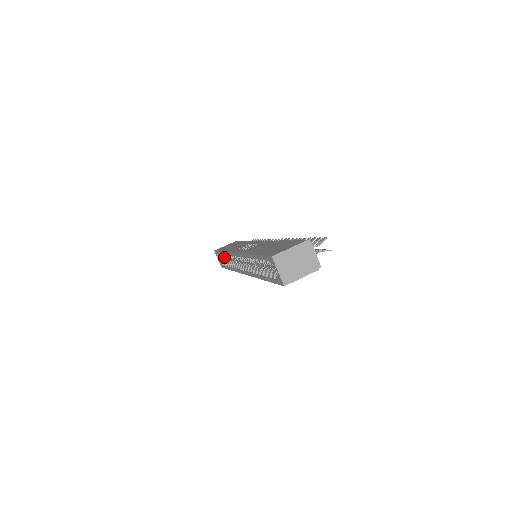
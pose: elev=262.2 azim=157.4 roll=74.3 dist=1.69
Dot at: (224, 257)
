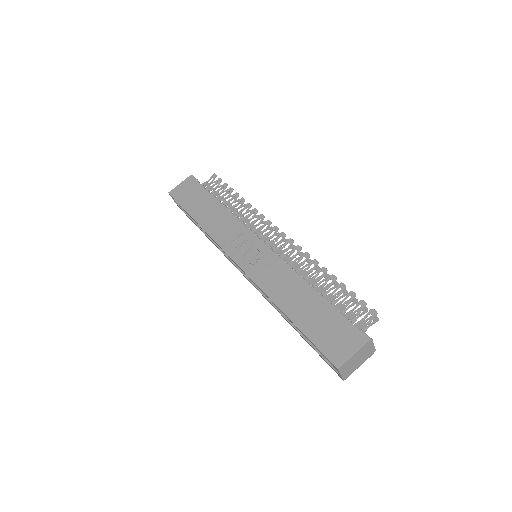
Dot at: occluded
